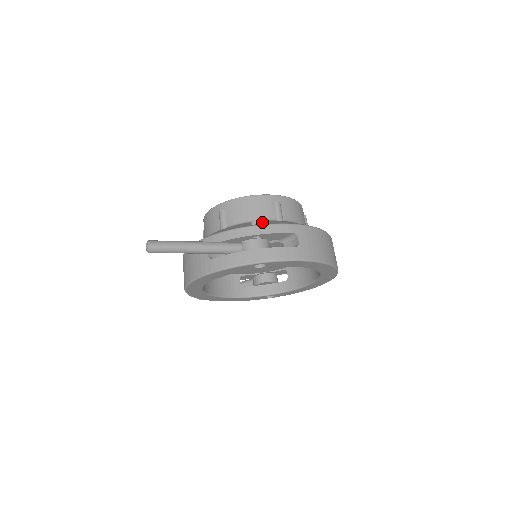
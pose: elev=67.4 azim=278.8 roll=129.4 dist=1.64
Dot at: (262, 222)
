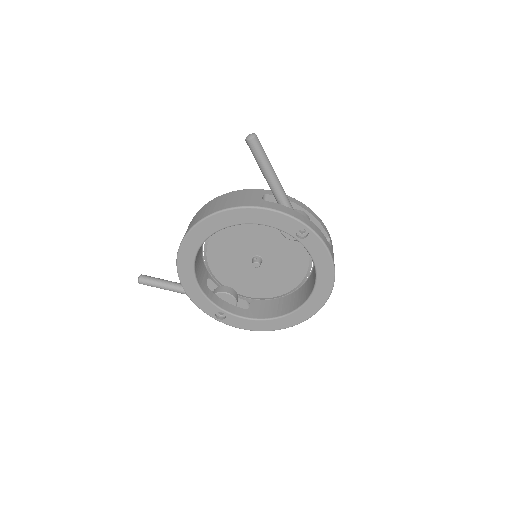
Dot at: occluded
